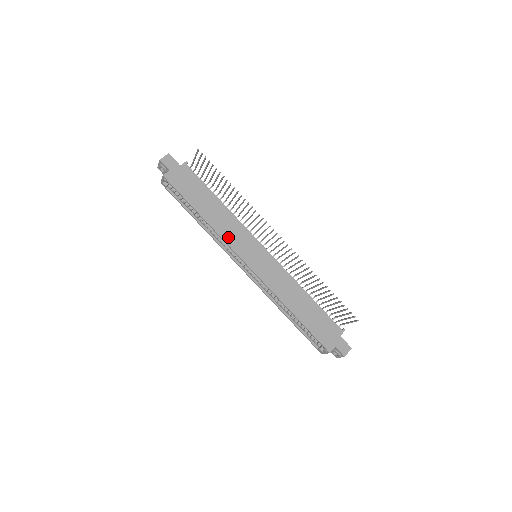
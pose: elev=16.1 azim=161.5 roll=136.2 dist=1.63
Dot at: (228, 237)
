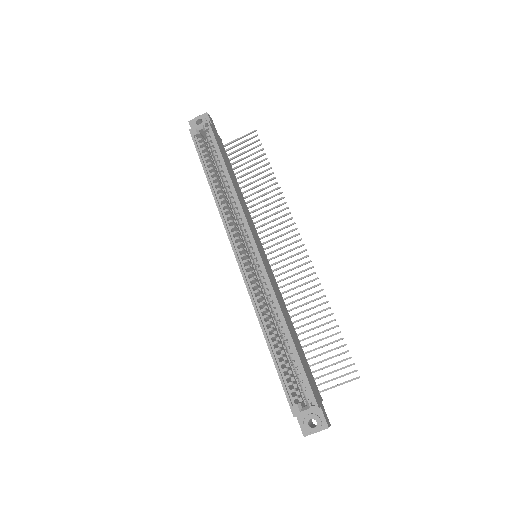
Dot at: (245, 212)
